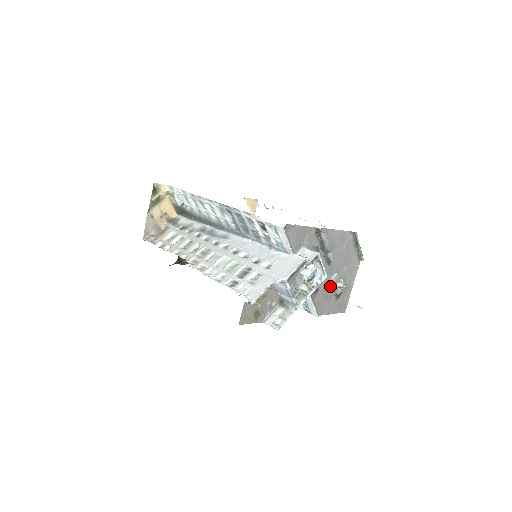
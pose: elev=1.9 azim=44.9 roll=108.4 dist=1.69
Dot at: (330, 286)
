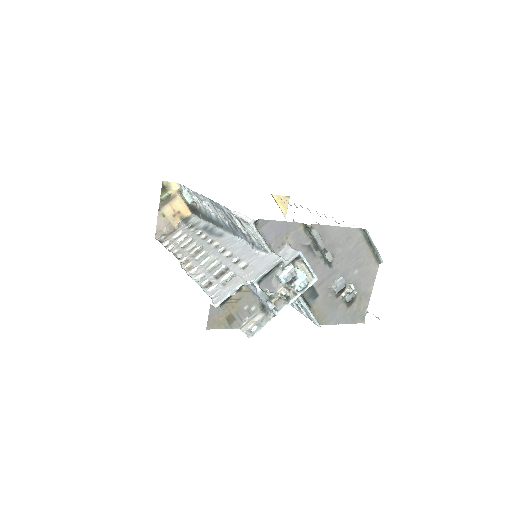
Dot at: (334, 291)
